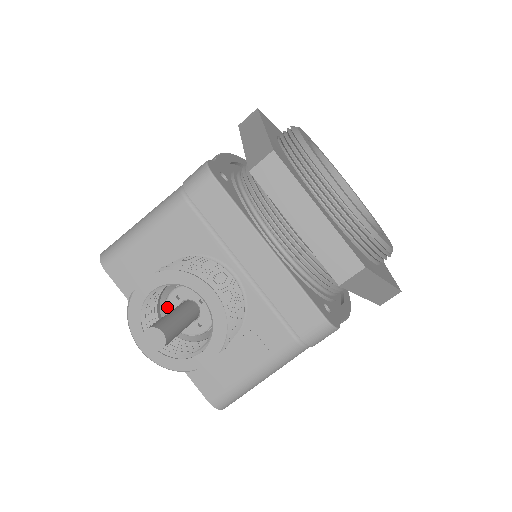
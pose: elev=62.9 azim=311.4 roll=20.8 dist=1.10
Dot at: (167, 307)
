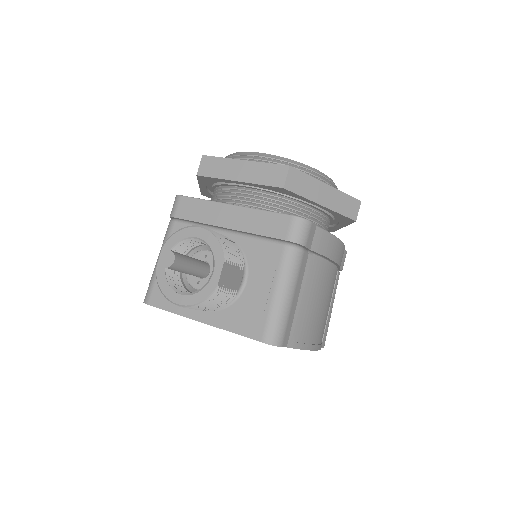
Dot at: (188, 279)
